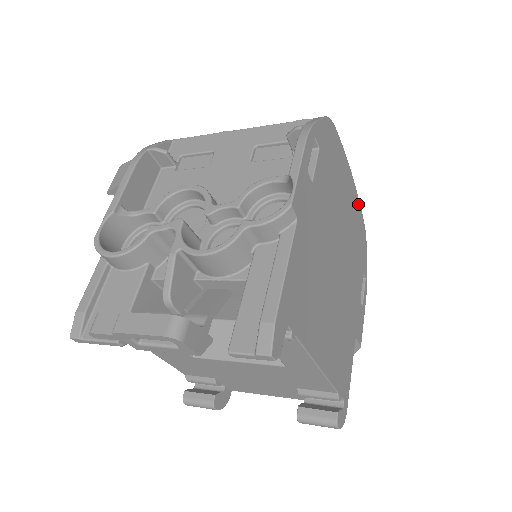
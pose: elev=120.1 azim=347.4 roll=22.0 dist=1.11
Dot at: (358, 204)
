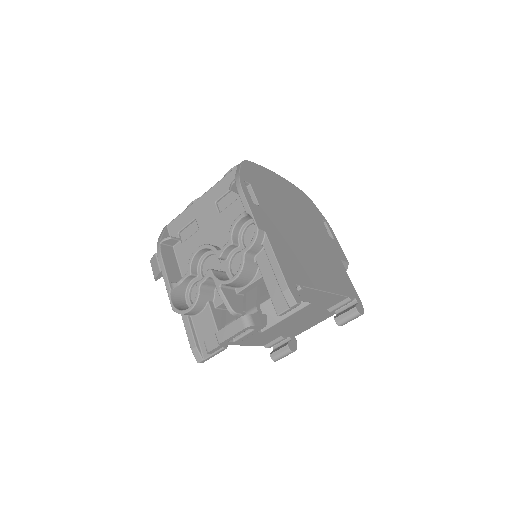
Dot at: (291, 185)
